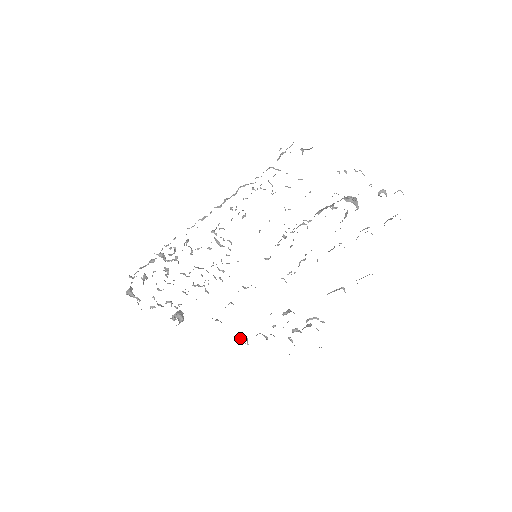
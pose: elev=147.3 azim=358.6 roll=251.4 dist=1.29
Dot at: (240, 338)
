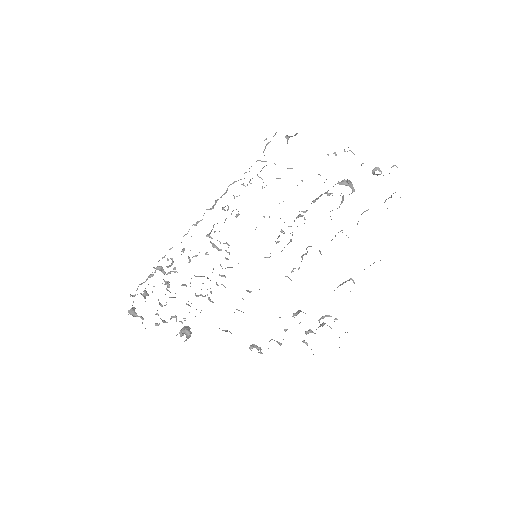
Dot at: (252, 347)
